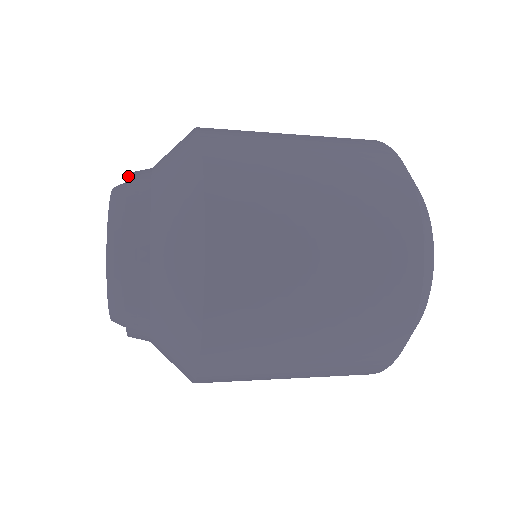
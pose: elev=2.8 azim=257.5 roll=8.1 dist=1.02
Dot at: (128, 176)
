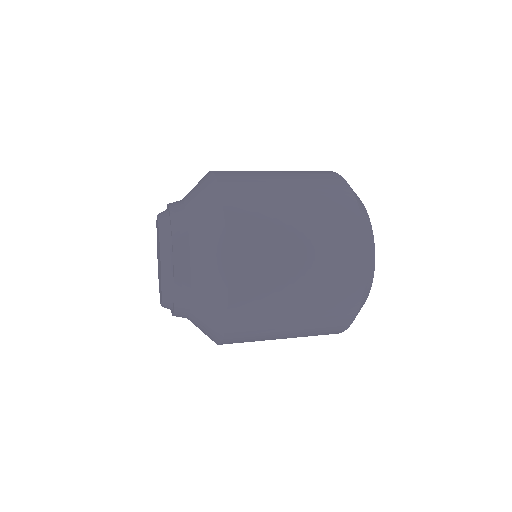
Dot at: (173, 259)
